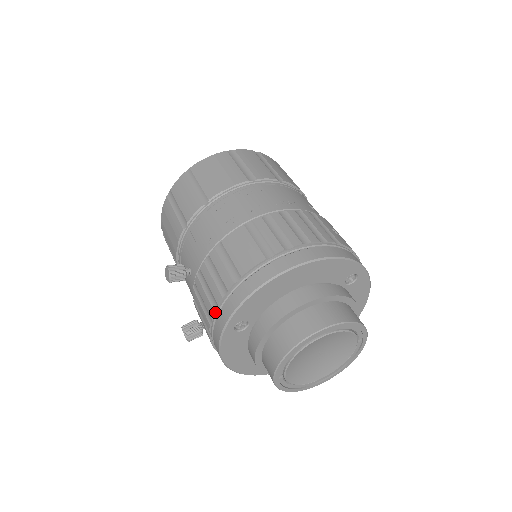
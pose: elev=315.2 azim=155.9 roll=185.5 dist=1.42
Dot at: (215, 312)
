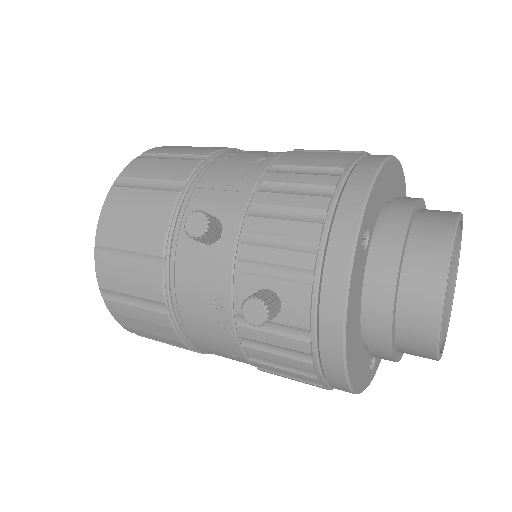
Dot at: (323, 226)
